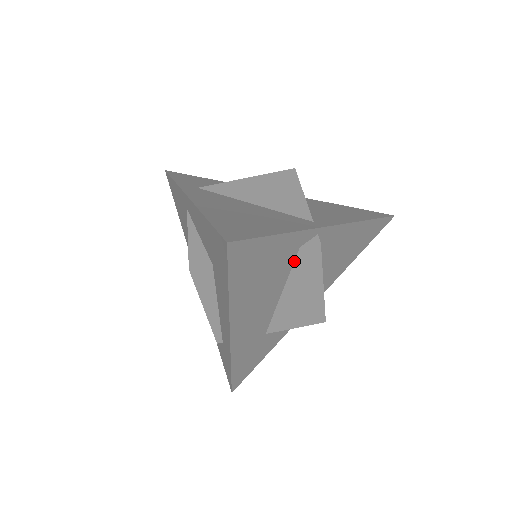
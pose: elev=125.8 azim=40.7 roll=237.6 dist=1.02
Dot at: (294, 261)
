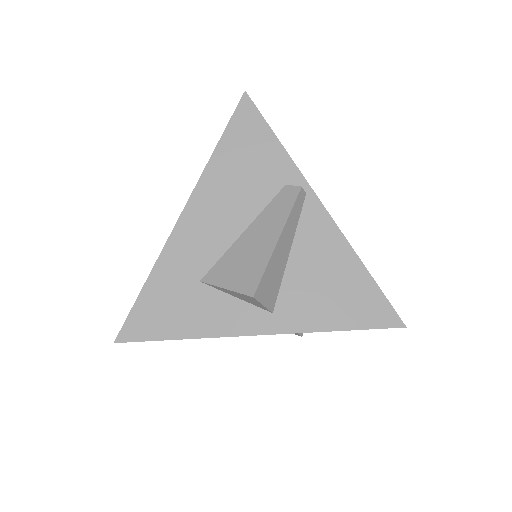
Dot at: (274, 198)
